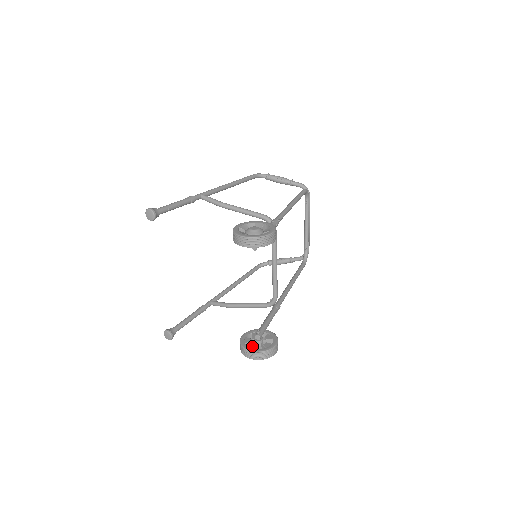
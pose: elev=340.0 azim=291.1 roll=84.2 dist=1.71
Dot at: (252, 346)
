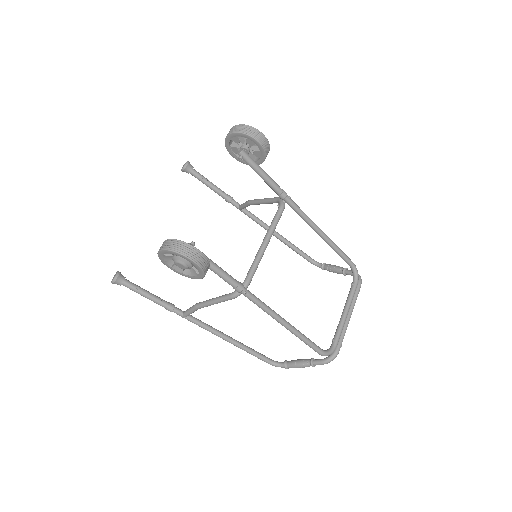
Dot at: occluded
